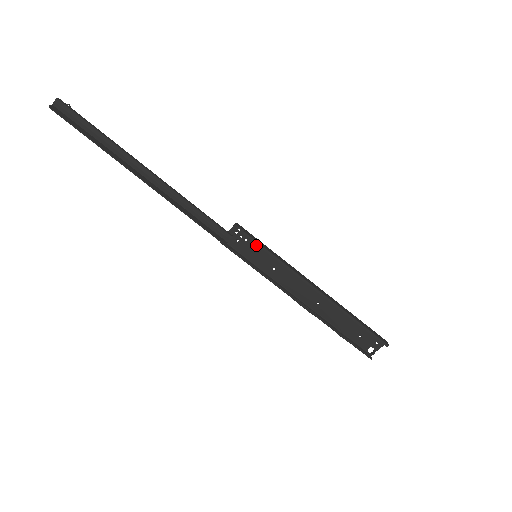
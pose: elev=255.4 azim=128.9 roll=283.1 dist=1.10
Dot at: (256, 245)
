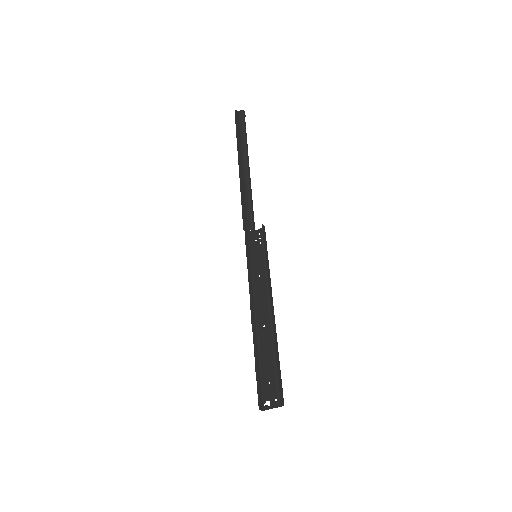
Dot at: occluded
